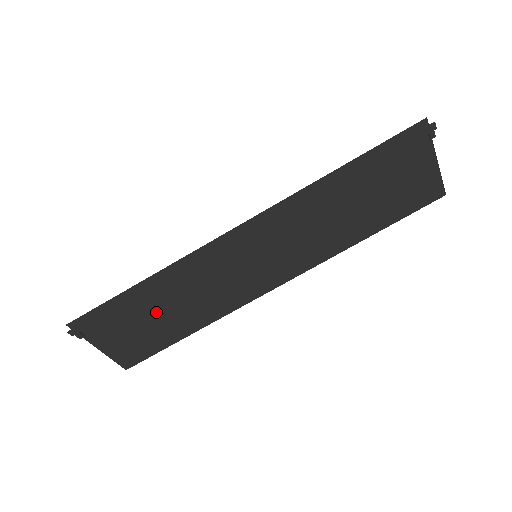
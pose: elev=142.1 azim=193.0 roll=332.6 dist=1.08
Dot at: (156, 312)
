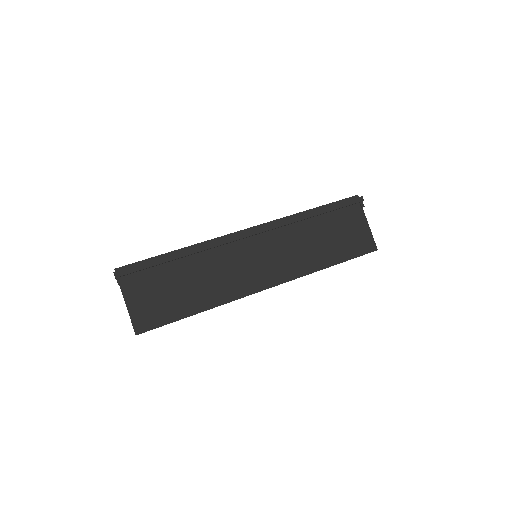
Dot at: (179, 281)
